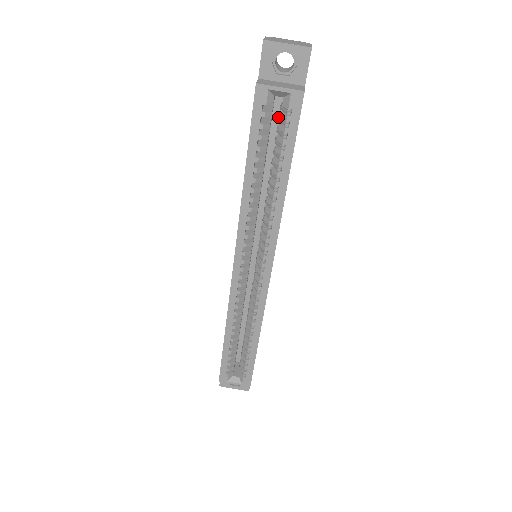
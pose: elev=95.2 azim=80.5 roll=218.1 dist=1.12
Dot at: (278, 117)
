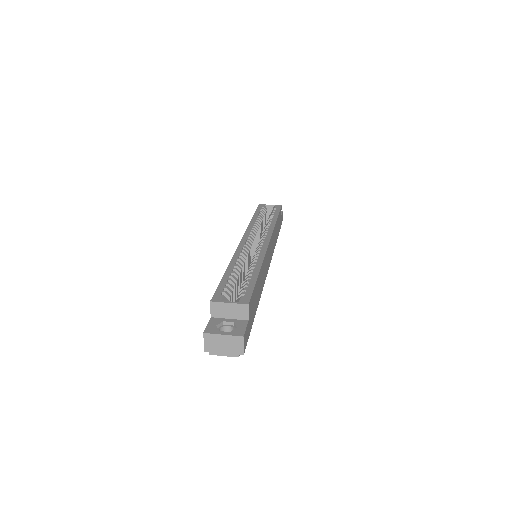
Dot at: occluded
